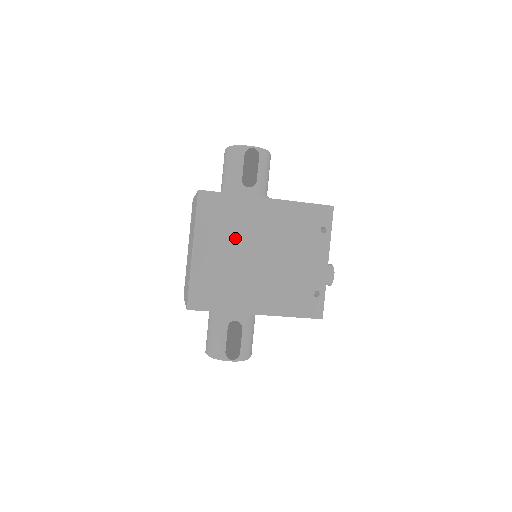
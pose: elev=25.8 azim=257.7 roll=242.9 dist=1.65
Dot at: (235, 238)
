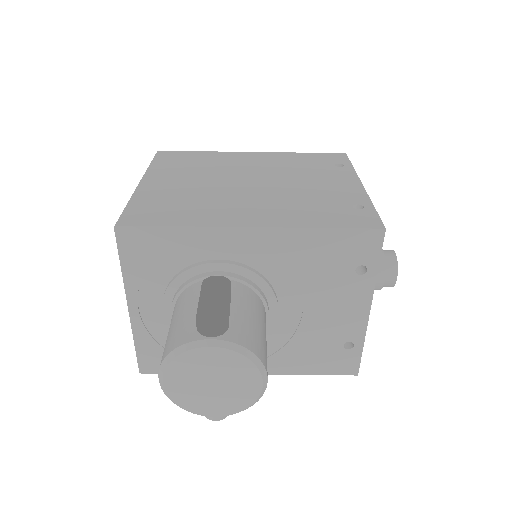
Dot at: (206, 173)
